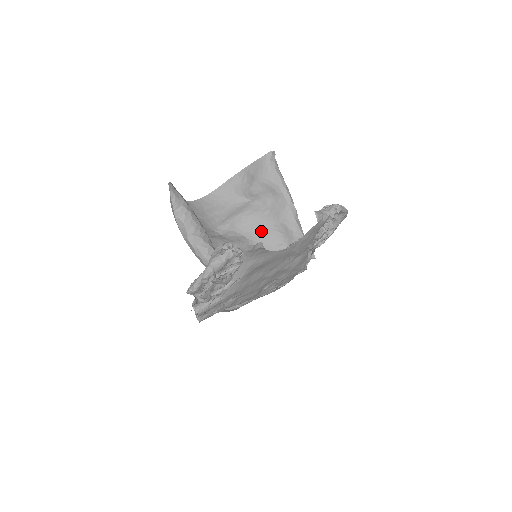
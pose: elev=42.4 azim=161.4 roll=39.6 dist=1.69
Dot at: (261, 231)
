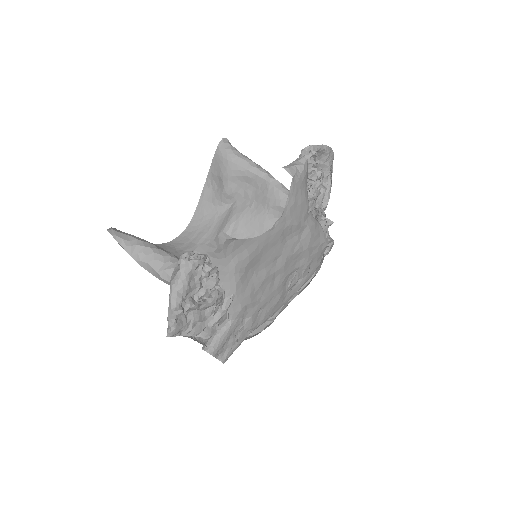
Dot at: (258, 228)
